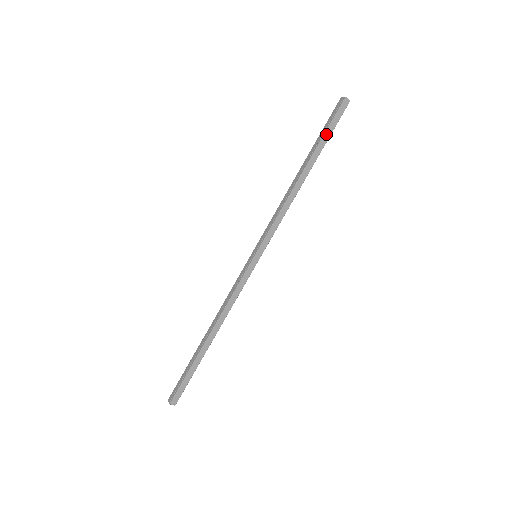
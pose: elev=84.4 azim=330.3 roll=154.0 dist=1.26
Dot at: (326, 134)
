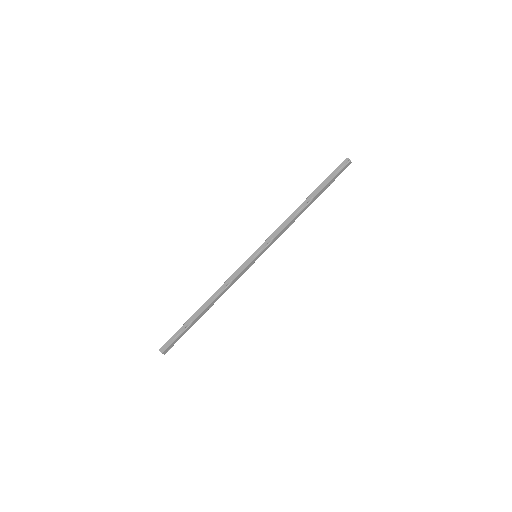
Dot at: (330, 182)
